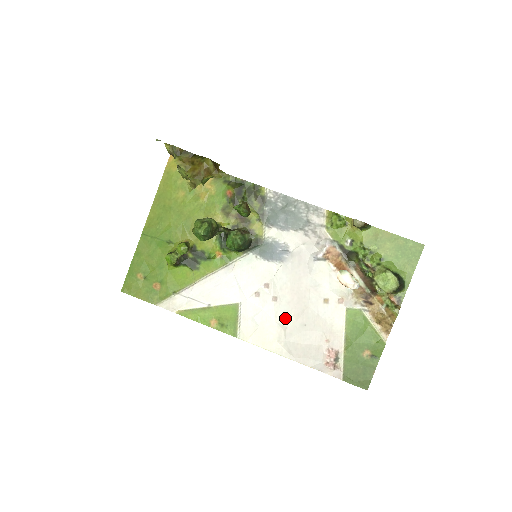
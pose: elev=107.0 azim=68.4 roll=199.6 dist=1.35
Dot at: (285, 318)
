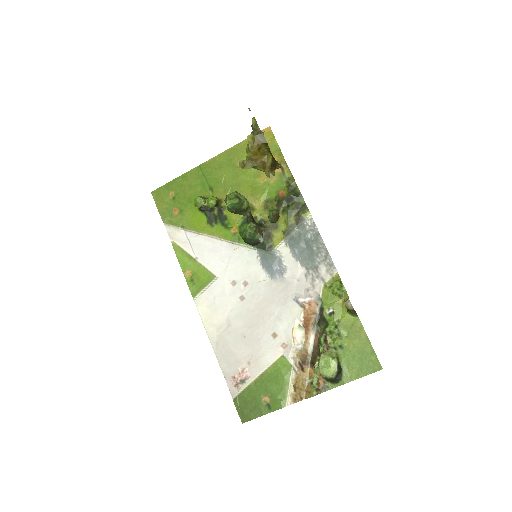
Dot at: (236, 318)
